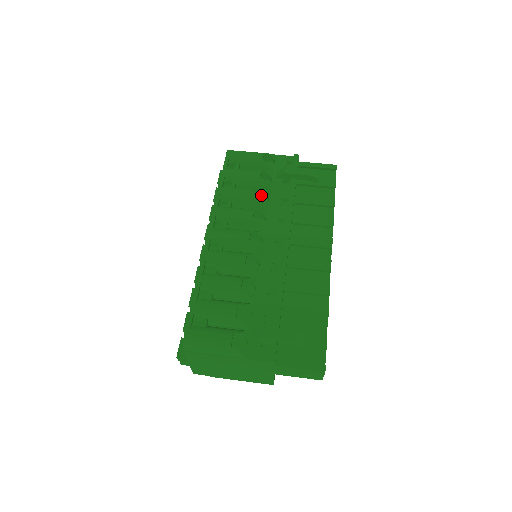
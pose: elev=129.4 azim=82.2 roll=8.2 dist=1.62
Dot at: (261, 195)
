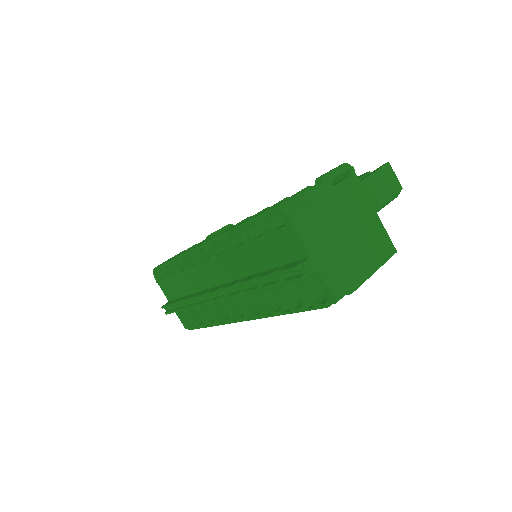
Dot at: occluded
